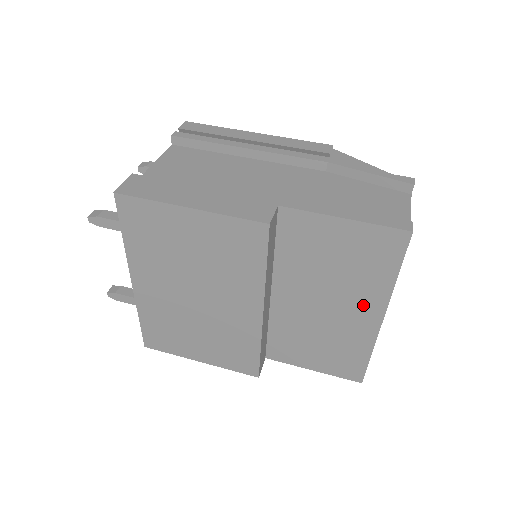
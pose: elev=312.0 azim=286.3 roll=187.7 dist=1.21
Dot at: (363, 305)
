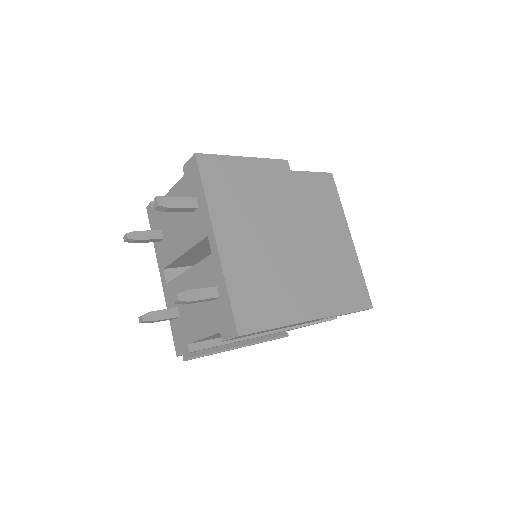
Dot at: (339, 230)
